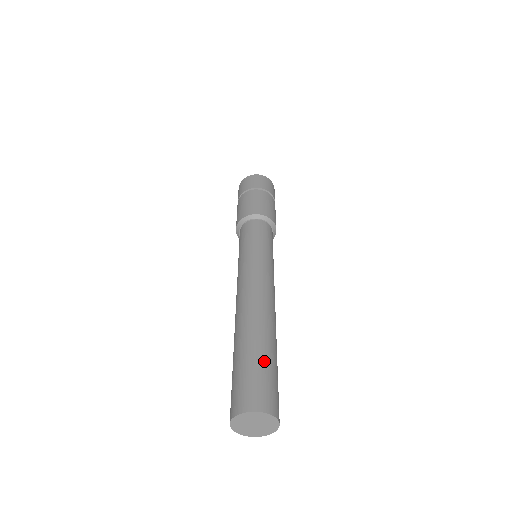
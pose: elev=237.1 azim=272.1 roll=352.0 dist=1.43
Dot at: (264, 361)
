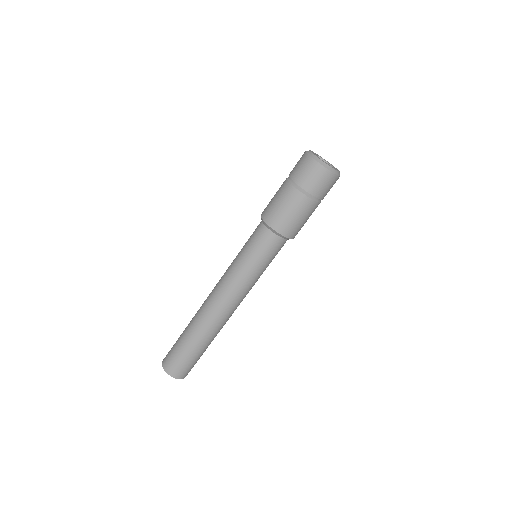
Dot at: (201, 355)
